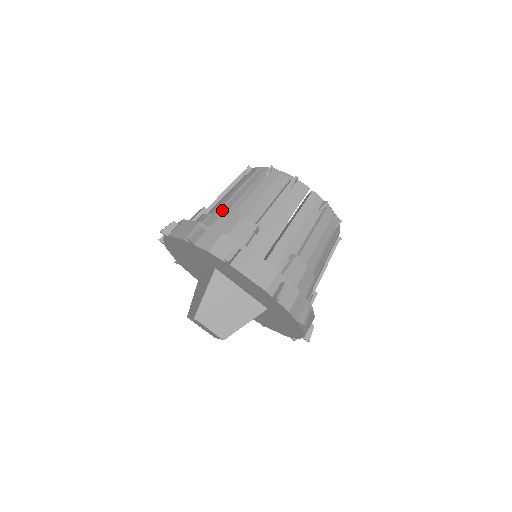
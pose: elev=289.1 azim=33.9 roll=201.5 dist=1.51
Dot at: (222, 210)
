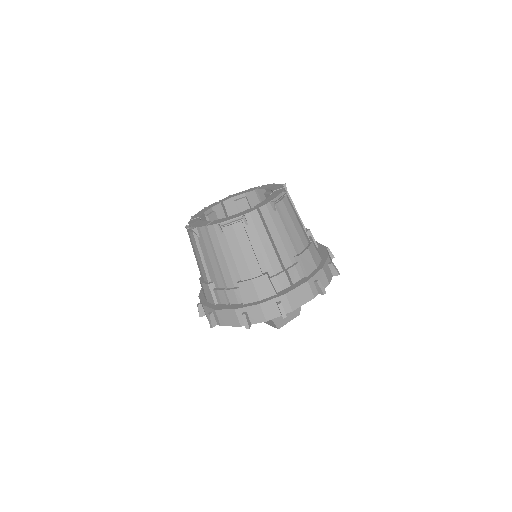
Dot at: (226, 280)
